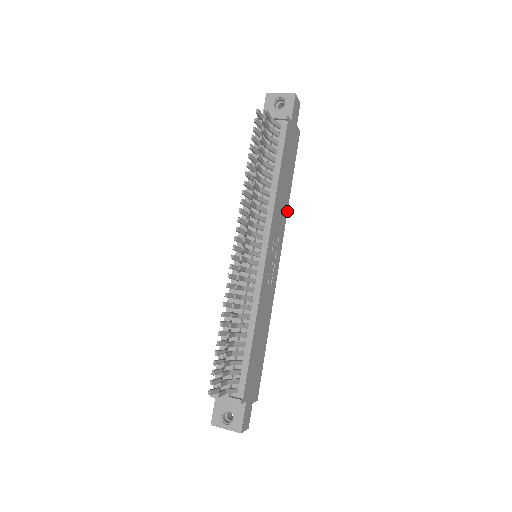
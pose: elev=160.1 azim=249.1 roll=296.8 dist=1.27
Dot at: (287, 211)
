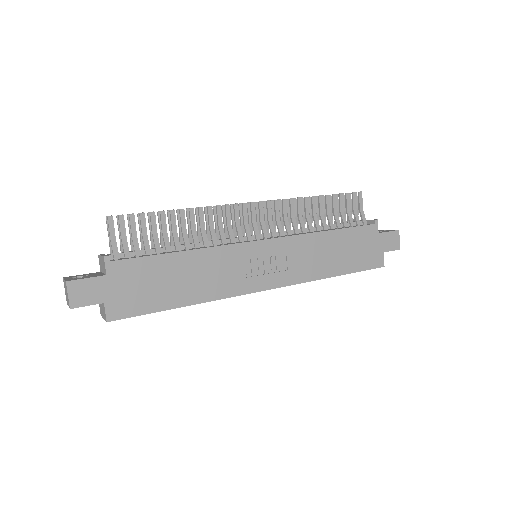
Dot at: occluded
